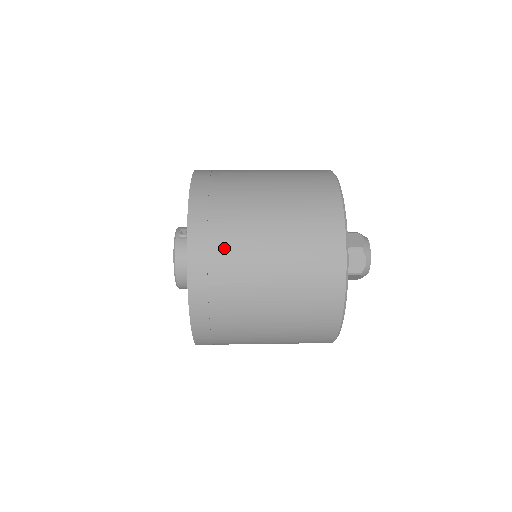
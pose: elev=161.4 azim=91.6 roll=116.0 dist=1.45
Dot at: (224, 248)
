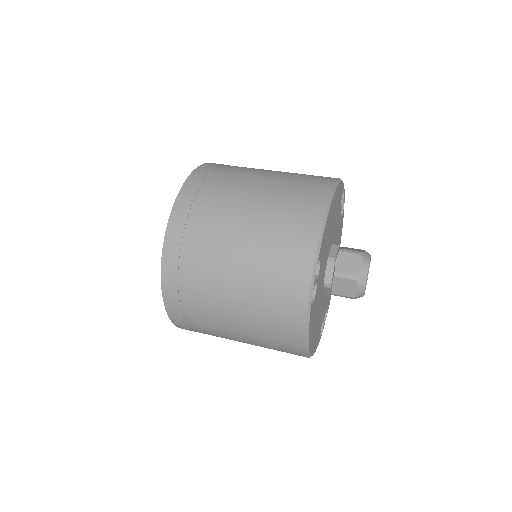
Dot at: (217, 185)
